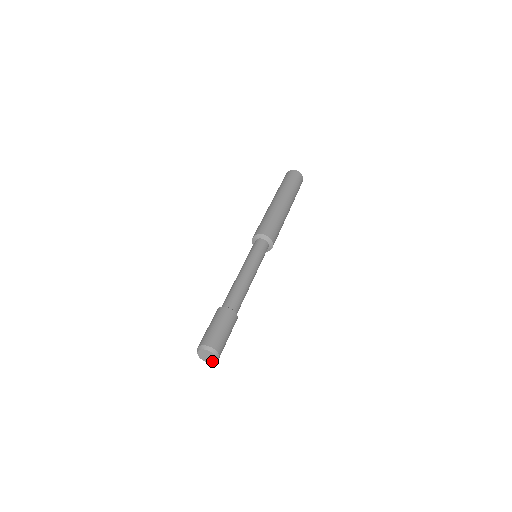
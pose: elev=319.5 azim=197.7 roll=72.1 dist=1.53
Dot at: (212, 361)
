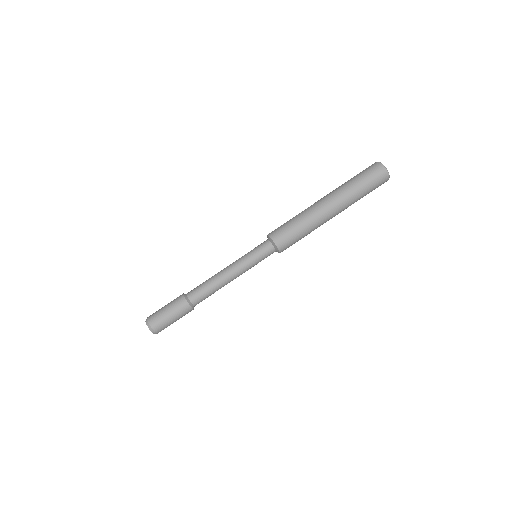
Dot at: occluded
